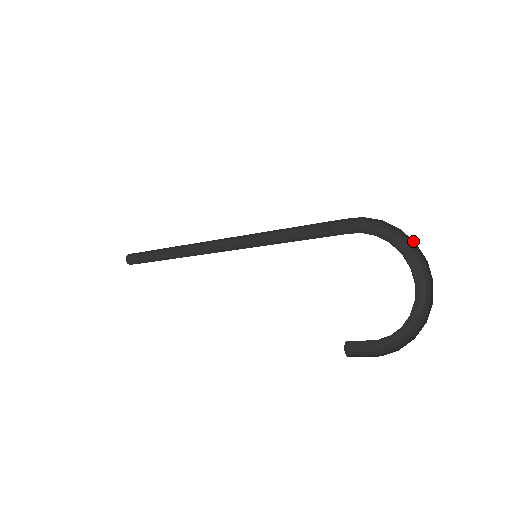
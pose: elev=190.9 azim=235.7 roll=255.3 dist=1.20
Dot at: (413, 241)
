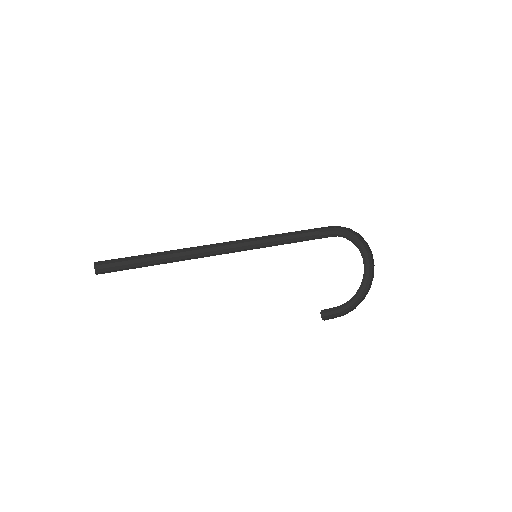
Dot at: (364, 241)
